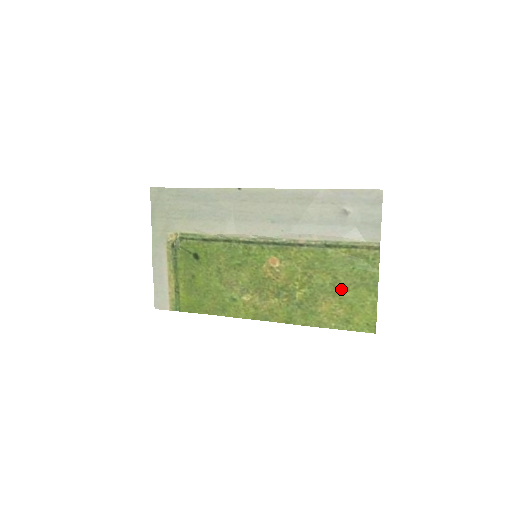
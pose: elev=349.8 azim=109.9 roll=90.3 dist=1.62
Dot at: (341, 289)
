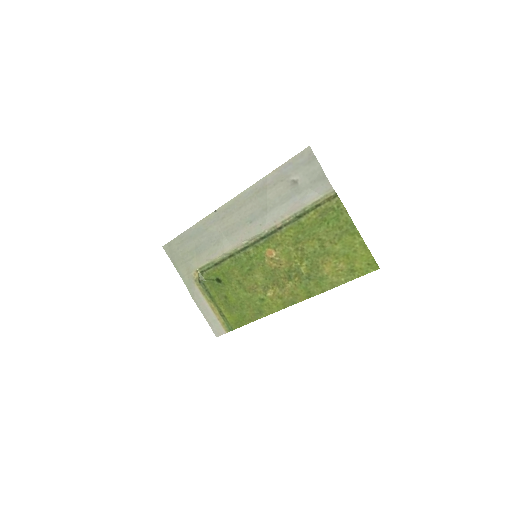
Dot at: (330, 246)
